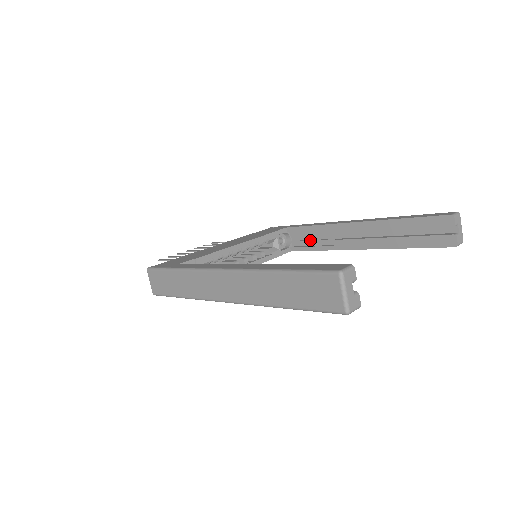
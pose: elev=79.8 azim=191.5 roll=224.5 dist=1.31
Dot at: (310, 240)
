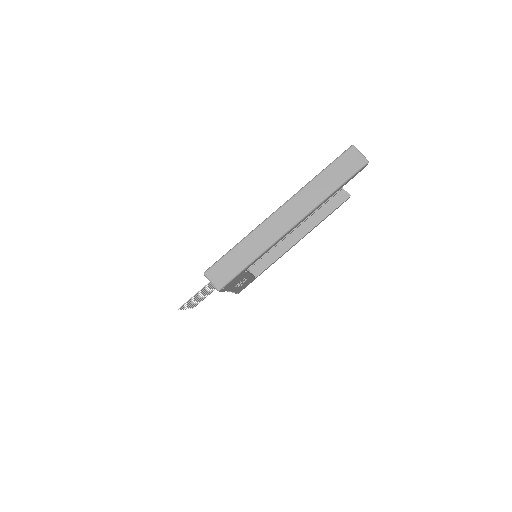
Dot at: (265, 260)
